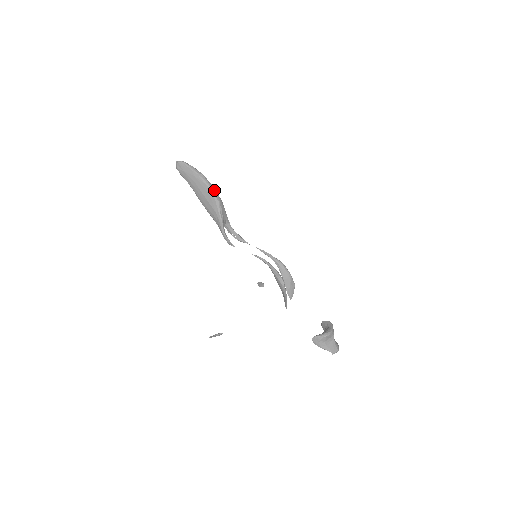
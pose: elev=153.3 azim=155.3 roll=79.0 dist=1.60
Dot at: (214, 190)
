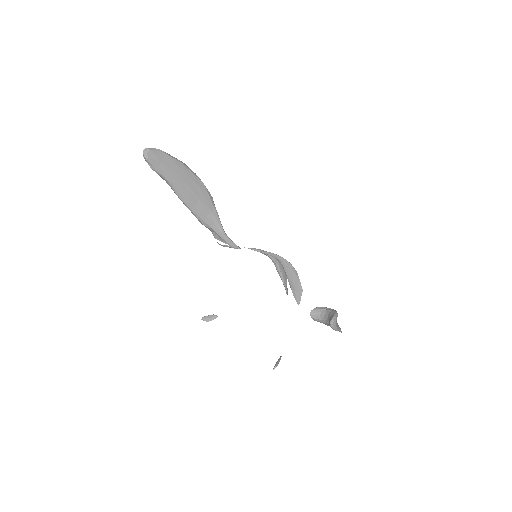
Dot at: (202, 182)
